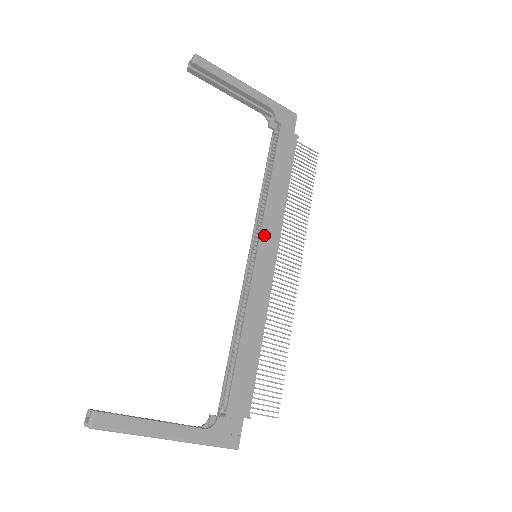
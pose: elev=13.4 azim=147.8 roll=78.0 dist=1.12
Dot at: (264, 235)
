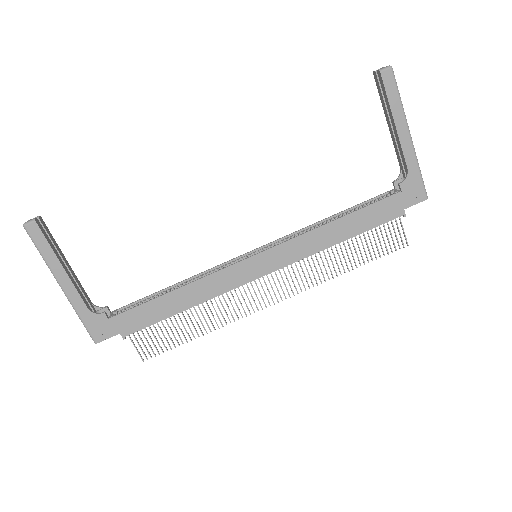
Dot at: (278, 250)
